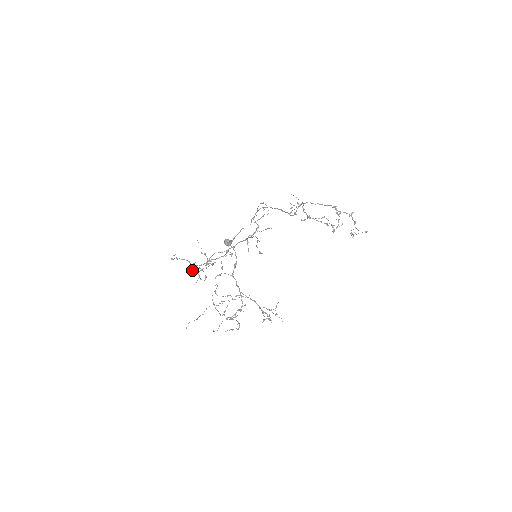
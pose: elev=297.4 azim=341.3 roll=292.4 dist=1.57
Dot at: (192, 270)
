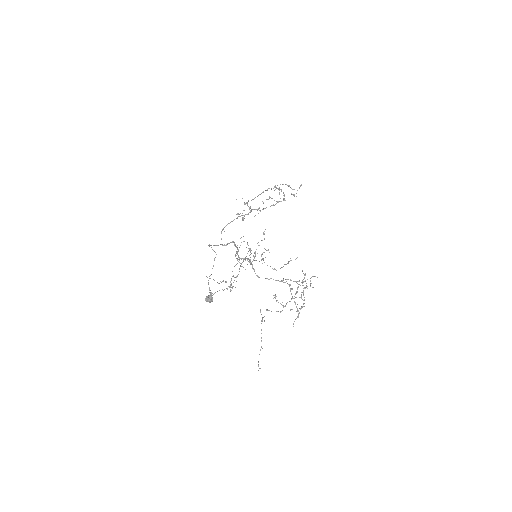
Dot at: occluded
